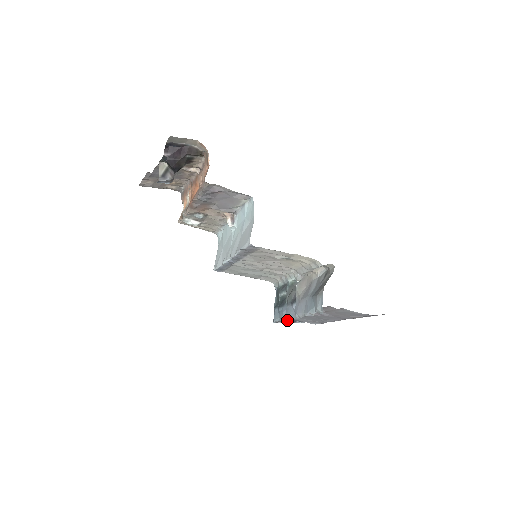
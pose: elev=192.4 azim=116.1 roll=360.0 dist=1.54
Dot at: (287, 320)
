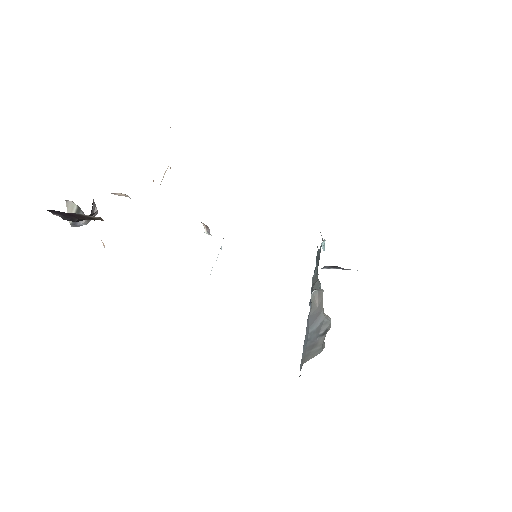
Dot at: (336, 267)
